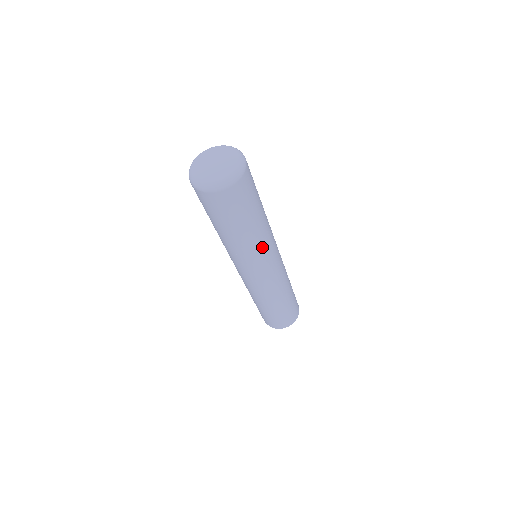
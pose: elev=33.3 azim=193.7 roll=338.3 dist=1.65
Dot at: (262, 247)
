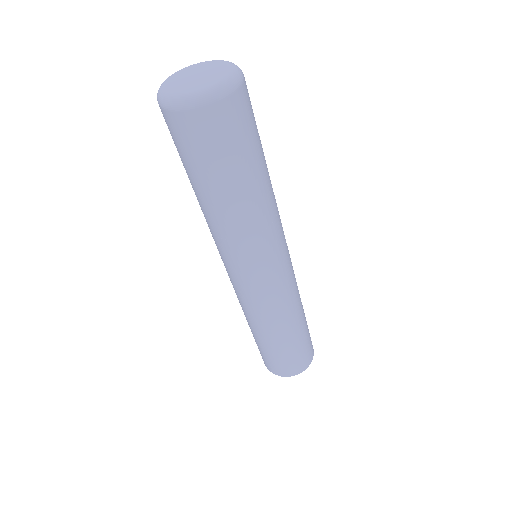
Dot at: (277, 208)
